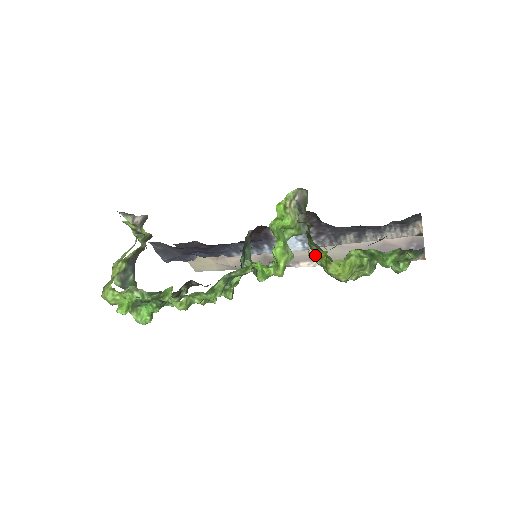
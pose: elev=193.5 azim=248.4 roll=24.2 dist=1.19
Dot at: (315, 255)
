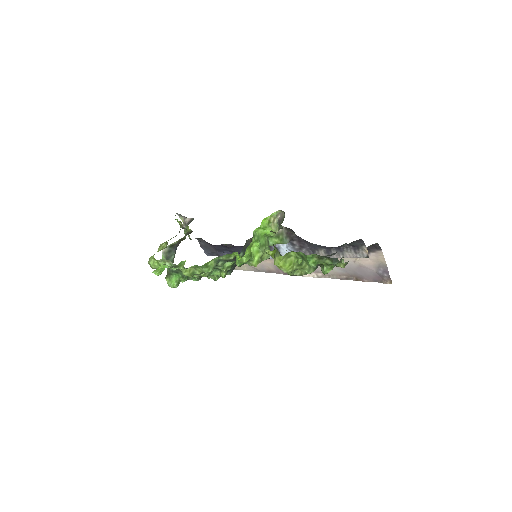
Dot at: (269, 252)
